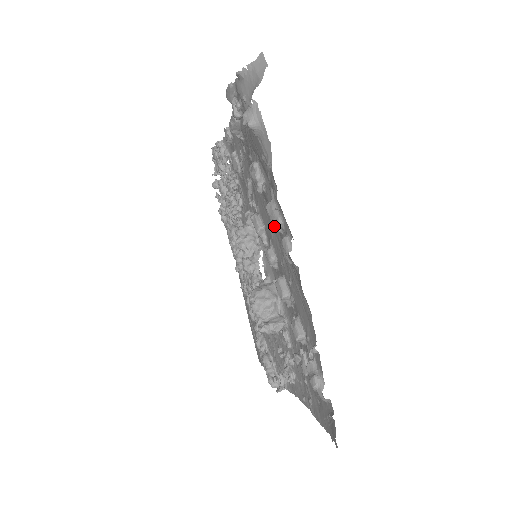
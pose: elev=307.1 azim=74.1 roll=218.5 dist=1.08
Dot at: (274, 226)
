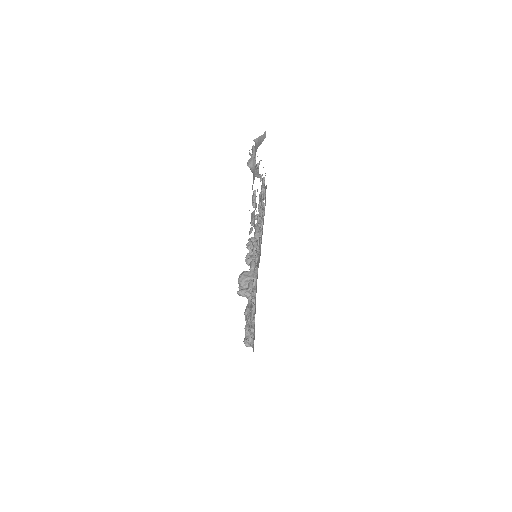
Dot at: (250, 222)
